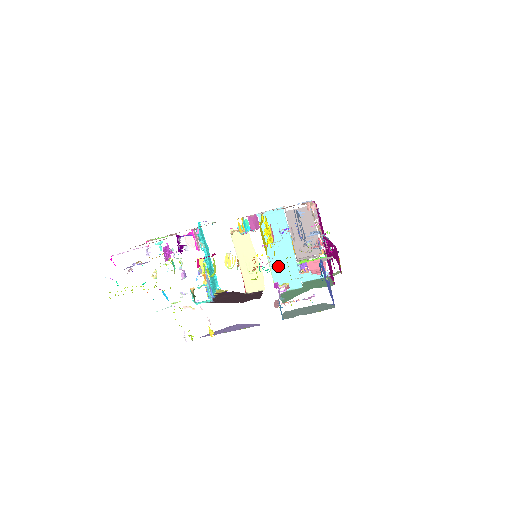
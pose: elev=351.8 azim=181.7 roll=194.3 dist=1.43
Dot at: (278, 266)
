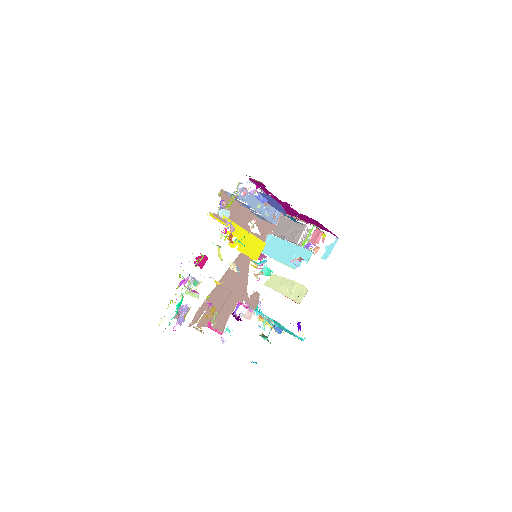
Dot at: (290, 260)
